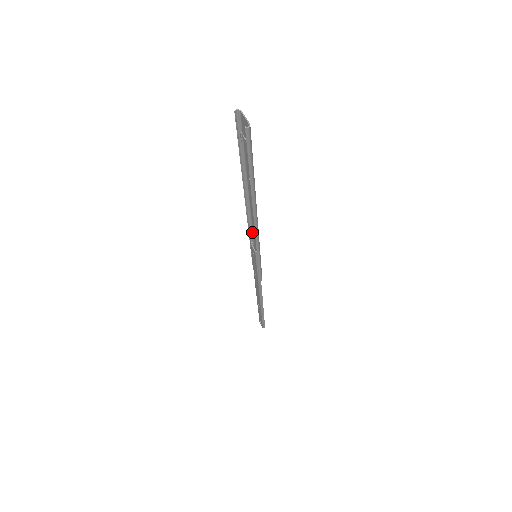
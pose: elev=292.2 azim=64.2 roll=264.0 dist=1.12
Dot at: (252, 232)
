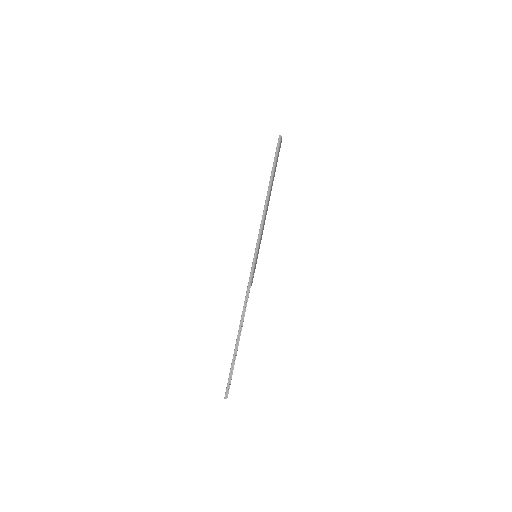
Dot at: (262, 234)
